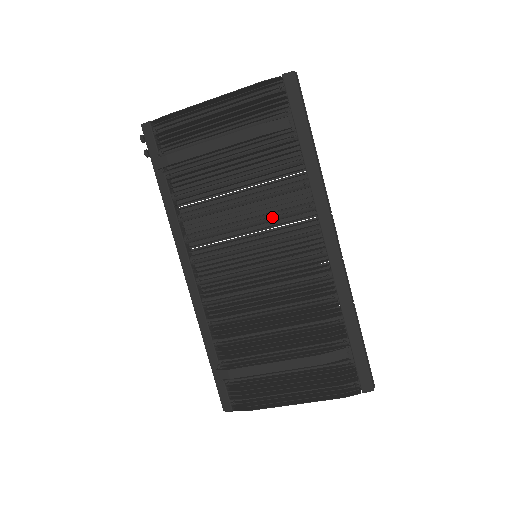
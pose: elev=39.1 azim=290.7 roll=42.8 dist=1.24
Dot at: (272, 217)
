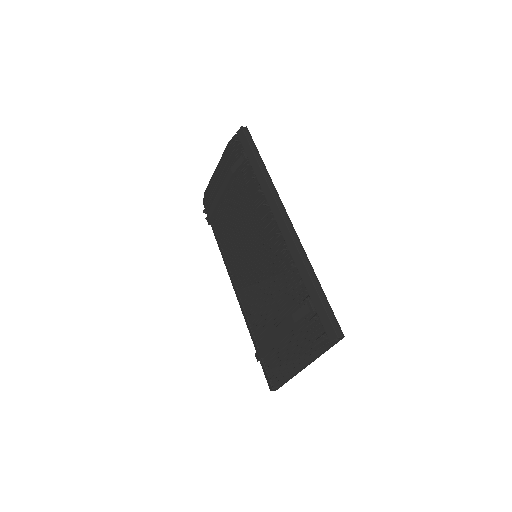
Dot at: occluded
